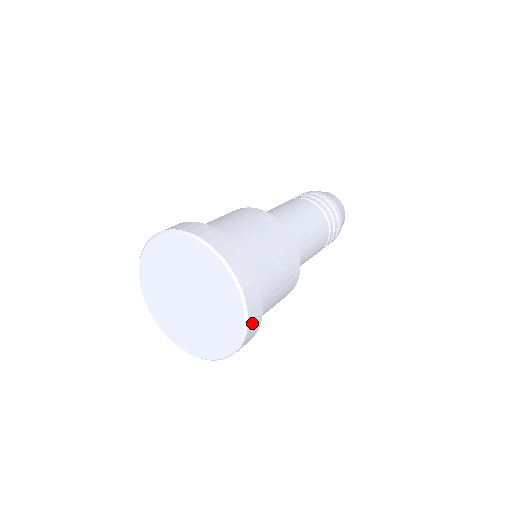
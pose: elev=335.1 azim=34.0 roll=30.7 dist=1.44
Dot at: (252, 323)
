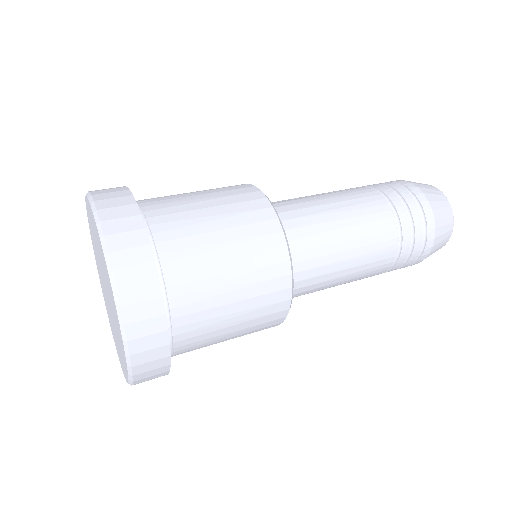
Dot at: (132, 292)
